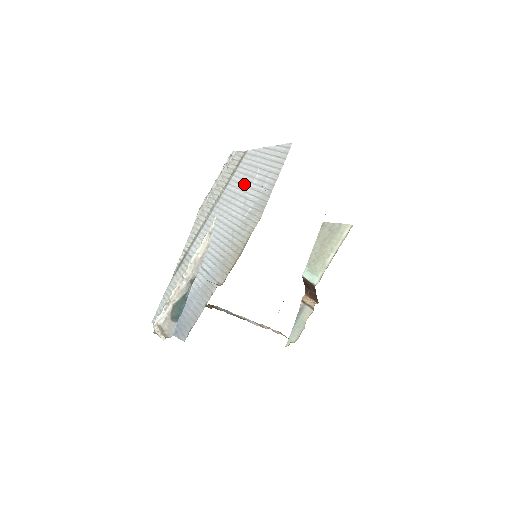
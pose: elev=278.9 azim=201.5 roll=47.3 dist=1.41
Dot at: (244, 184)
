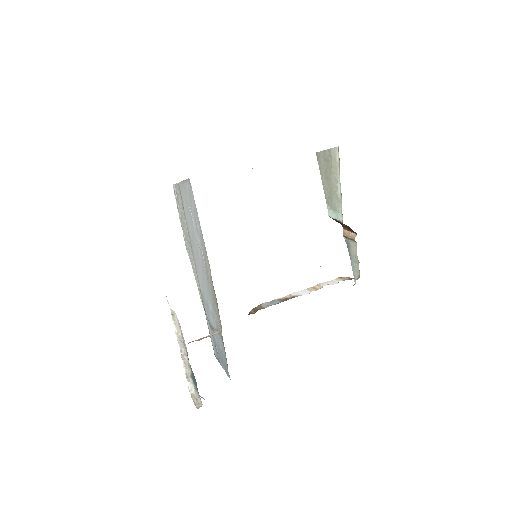
Dot at: (191, 223)
